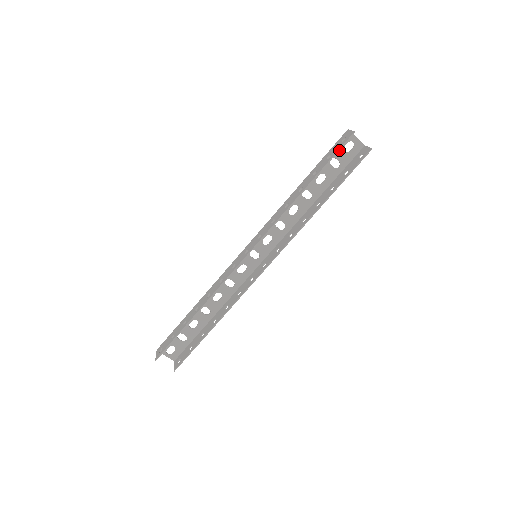
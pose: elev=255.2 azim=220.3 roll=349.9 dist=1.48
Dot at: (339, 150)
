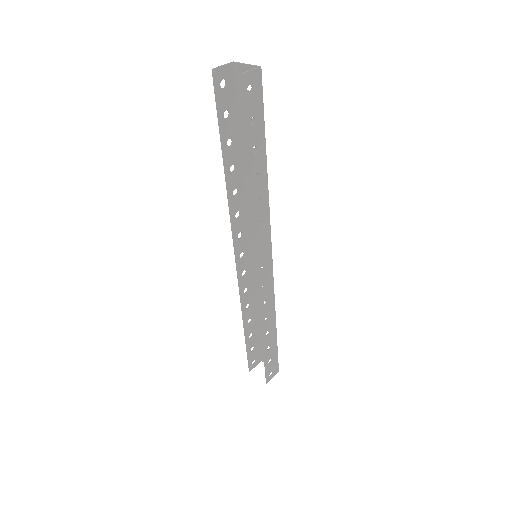
Dot at: occluded
